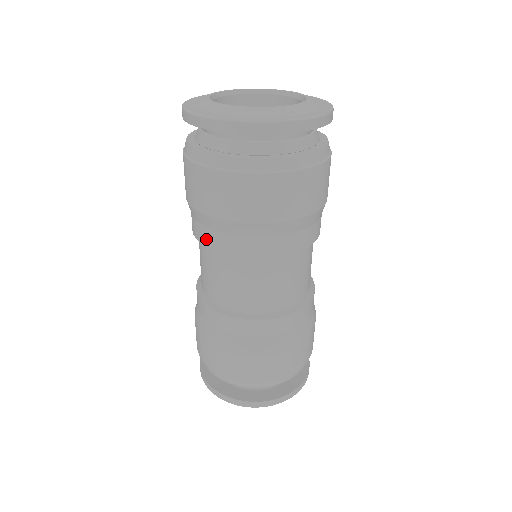
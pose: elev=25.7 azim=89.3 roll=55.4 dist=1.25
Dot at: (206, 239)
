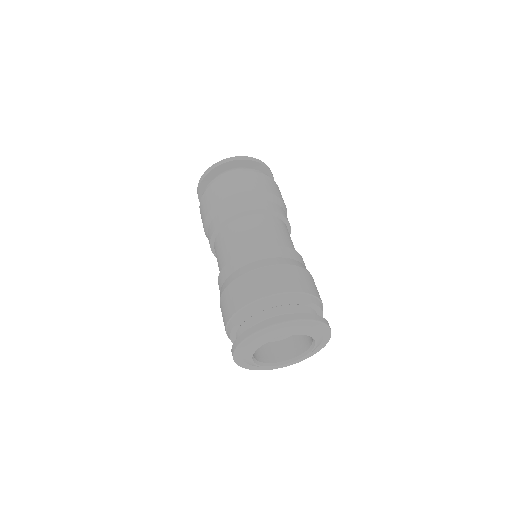
Dot at: (213, 227)
